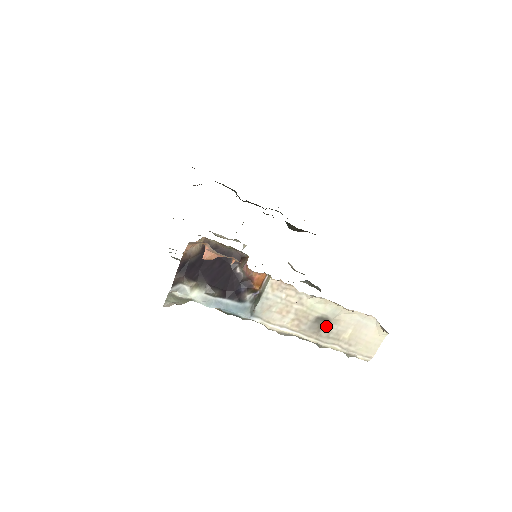
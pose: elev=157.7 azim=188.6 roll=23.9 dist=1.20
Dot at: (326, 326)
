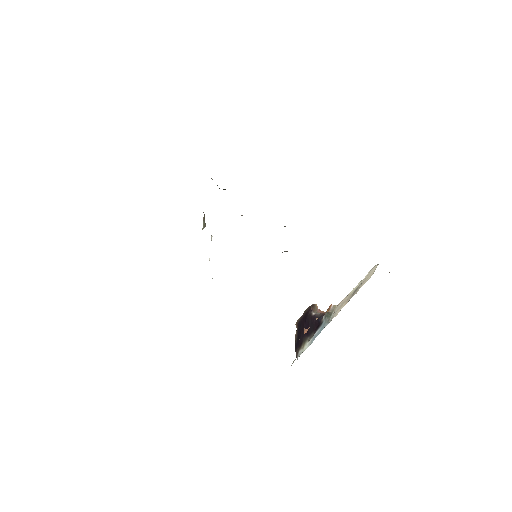
Dot at: (357, 289)
